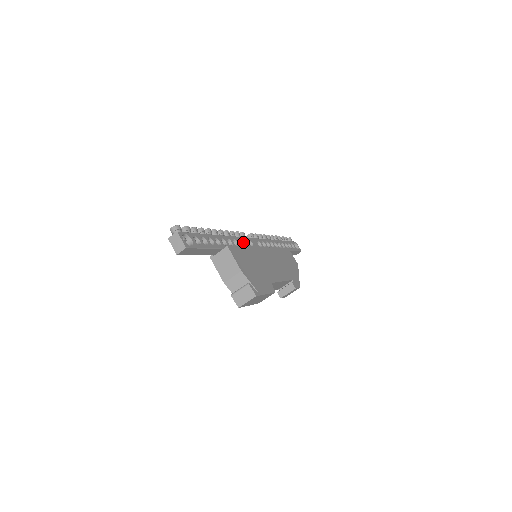
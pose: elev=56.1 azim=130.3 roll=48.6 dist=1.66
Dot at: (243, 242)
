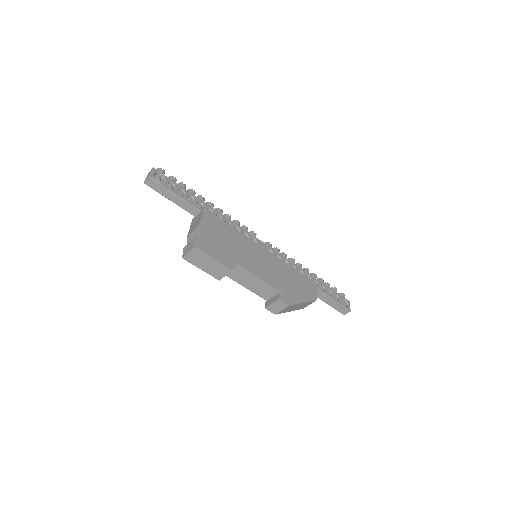
Dot at: (242, 232)
